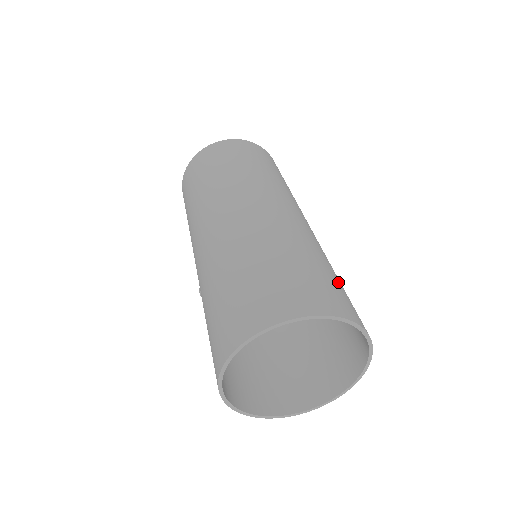
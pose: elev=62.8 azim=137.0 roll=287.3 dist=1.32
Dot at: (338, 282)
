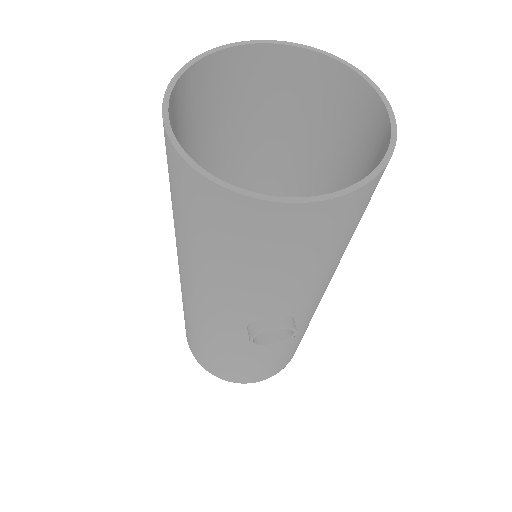
Dot at: (262, 109)
